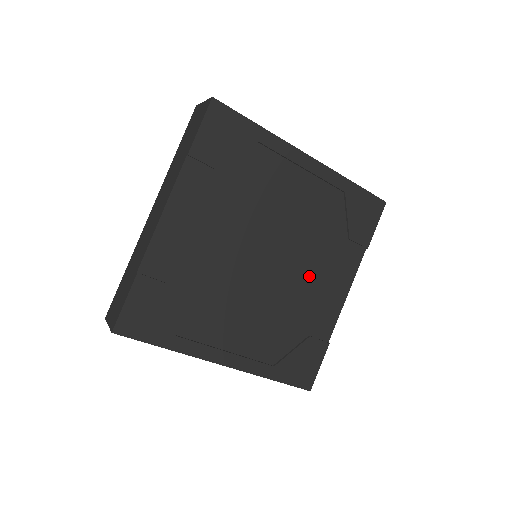
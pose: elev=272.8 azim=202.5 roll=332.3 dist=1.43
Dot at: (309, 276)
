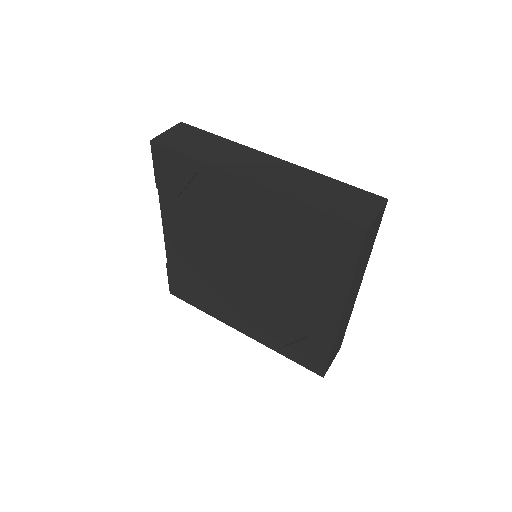
Dot at: (292, 289)
